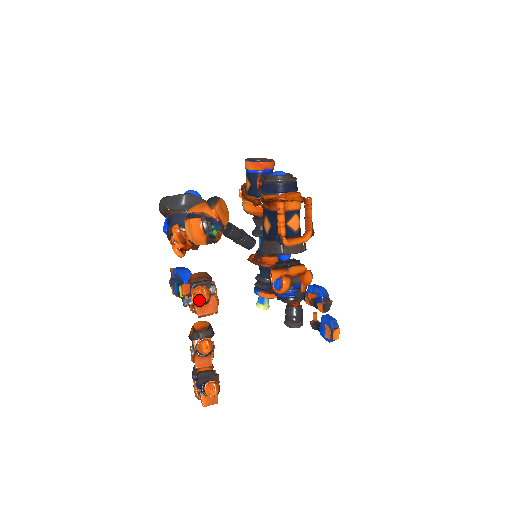
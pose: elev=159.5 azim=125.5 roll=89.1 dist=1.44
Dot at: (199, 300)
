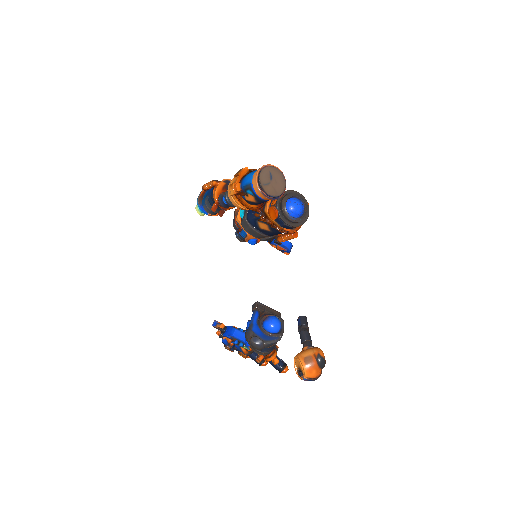
Dot at: occluded
